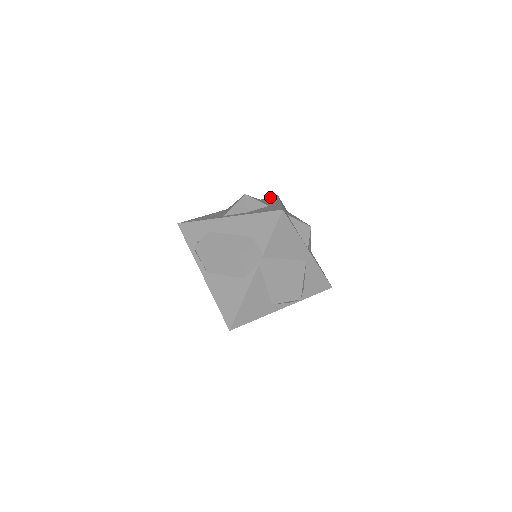
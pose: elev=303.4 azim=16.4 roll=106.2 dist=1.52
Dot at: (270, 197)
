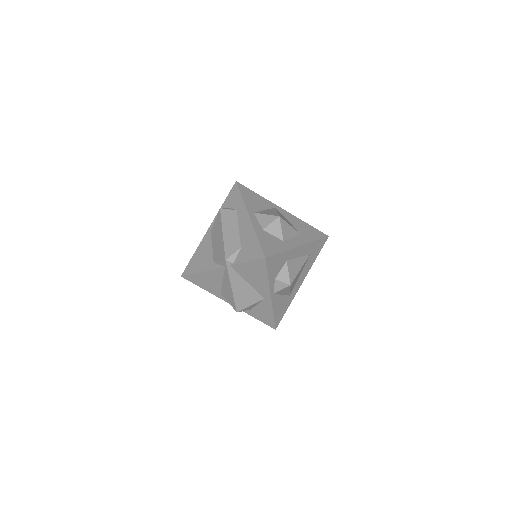
Dot at: (319, 232)
